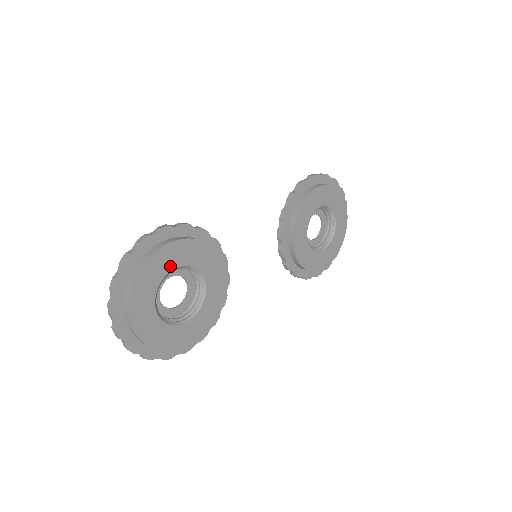
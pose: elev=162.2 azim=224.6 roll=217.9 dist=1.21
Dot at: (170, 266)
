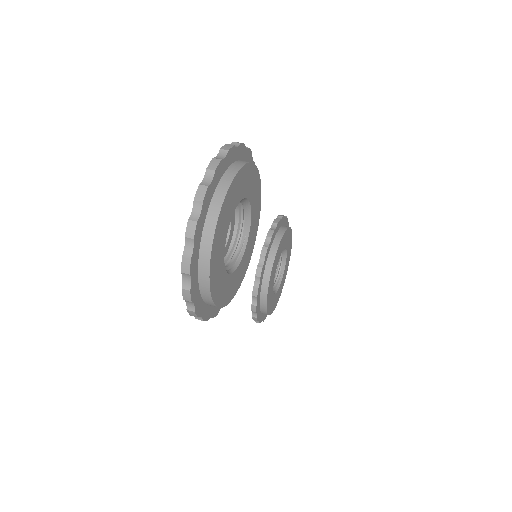
Dot at: (247, 192)
